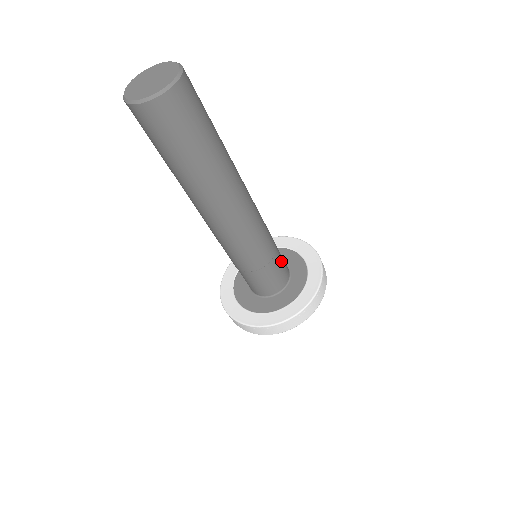
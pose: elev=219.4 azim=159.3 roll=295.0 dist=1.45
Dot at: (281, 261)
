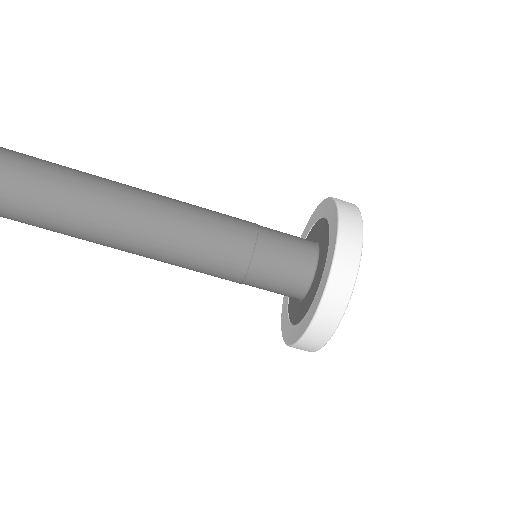
Dot at: (282, 242)
